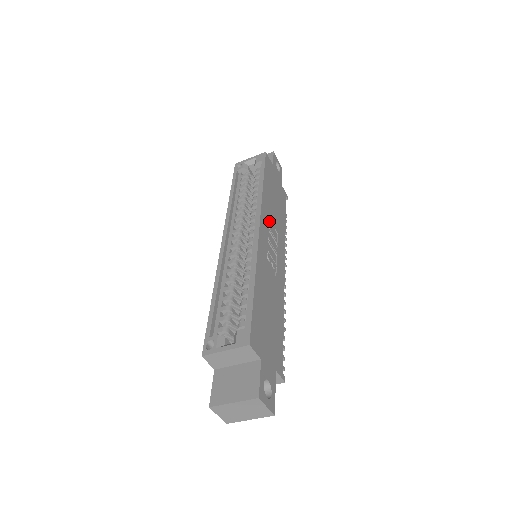
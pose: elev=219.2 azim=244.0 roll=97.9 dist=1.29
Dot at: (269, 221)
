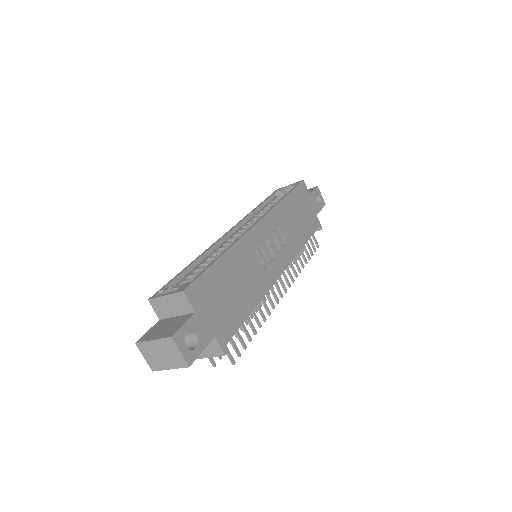
Dot at: (278, 228)
